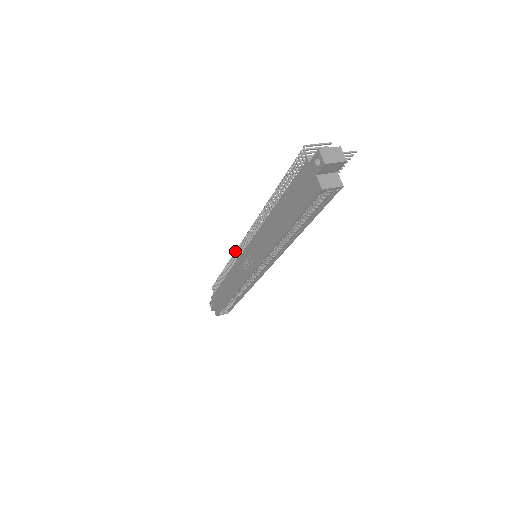
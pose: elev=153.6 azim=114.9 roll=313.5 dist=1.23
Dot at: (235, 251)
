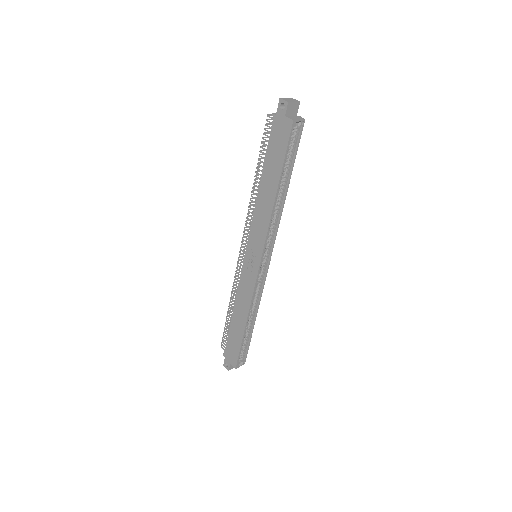
Dot at: (235, 271)
